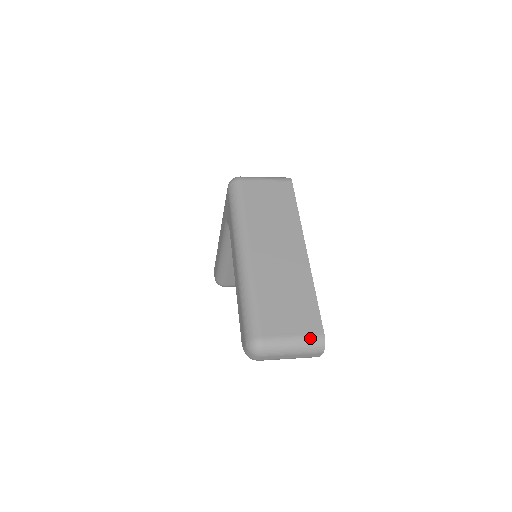
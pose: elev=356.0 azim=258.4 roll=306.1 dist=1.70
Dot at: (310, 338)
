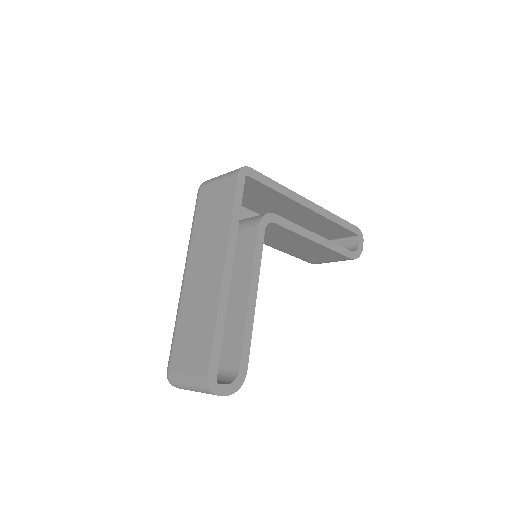
Dot at: (197, 380)
